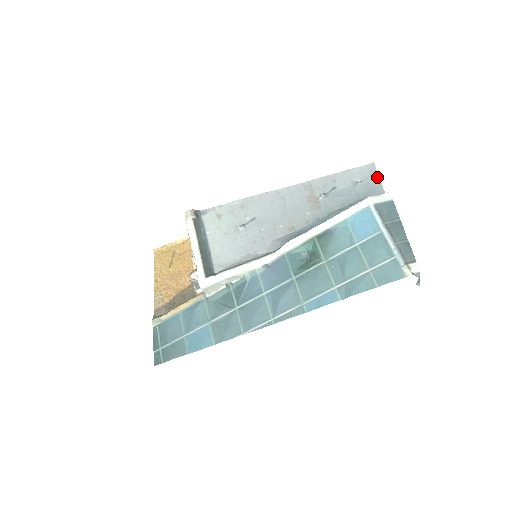
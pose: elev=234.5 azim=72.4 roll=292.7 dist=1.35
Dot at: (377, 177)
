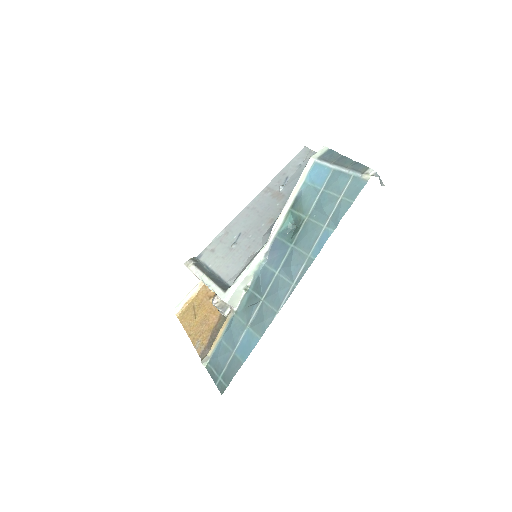
Dot at: (313, 152)
